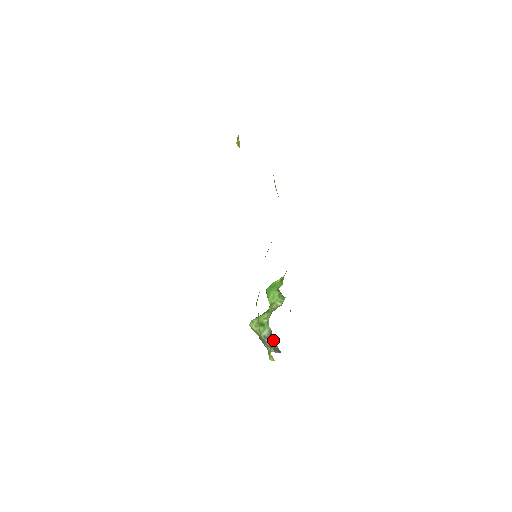
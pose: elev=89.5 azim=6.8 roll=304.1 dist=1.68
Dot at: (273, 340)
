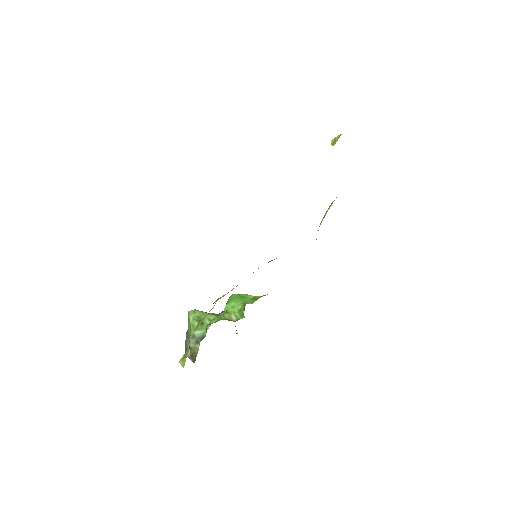
Dot at: (198, 346)
